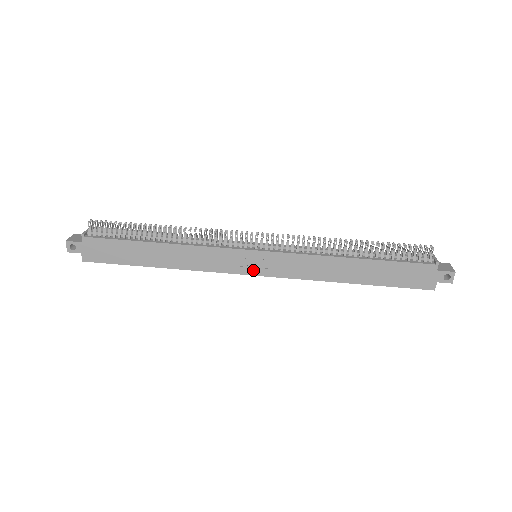
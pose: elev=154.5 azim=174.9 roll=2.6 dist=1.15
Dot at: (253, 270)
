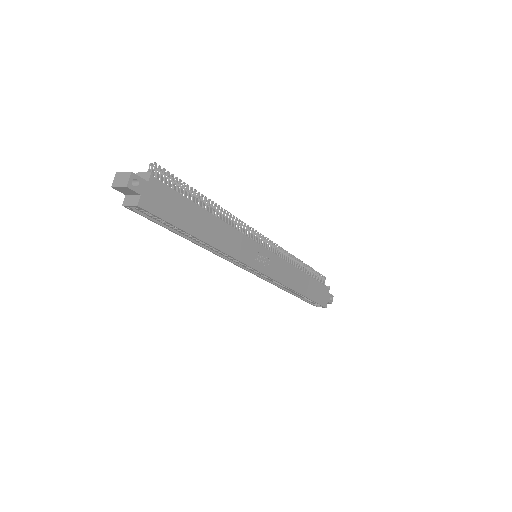
Dot at: (260, 266)
